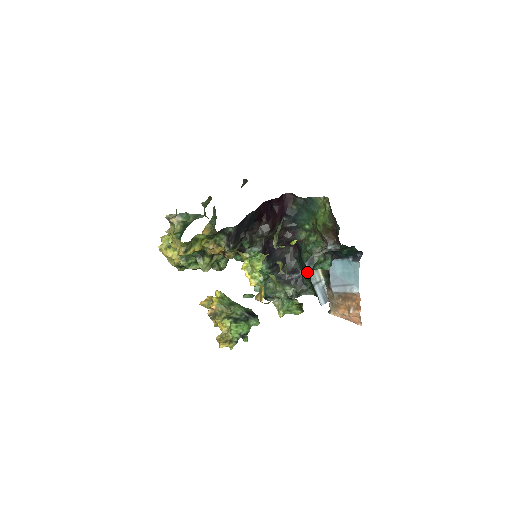
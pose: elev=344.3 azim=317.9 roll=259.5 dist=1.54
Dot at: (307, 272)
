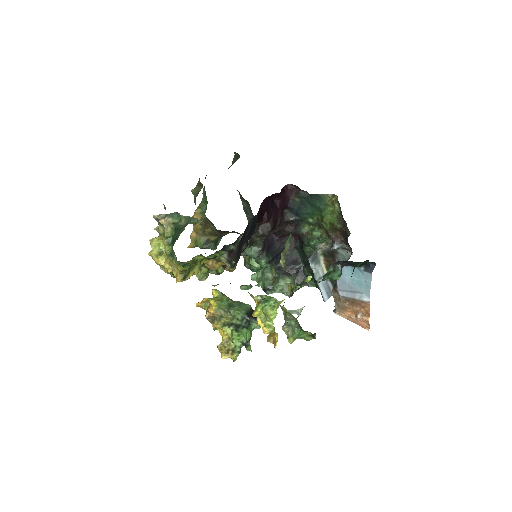
Dot at: (309, 265)
